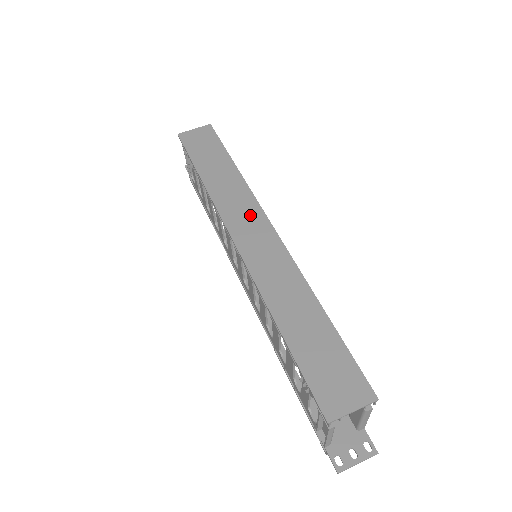
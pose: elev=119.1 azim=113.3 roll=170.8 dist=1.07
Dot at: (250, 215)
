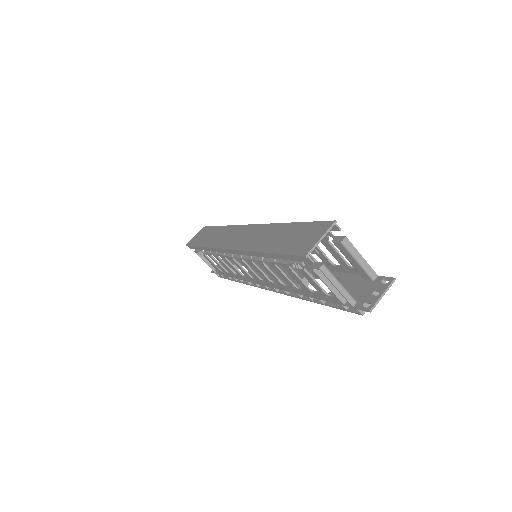
Dot at: (234, 233)
